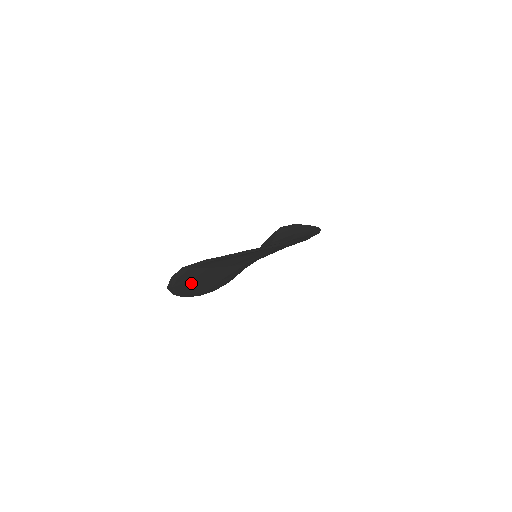
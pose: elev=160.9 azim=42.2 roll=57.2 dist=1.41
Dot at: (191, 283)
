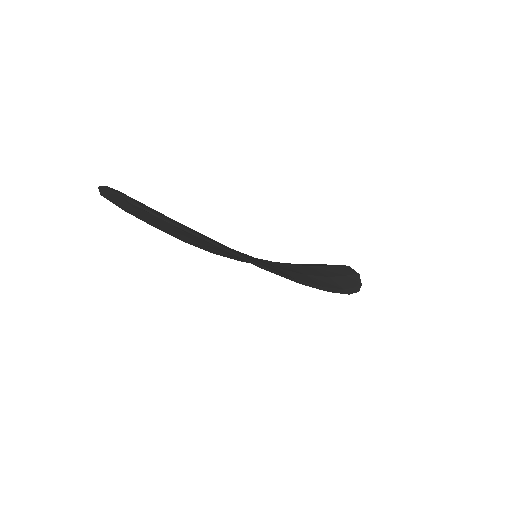
Dot at: (143, 215)
